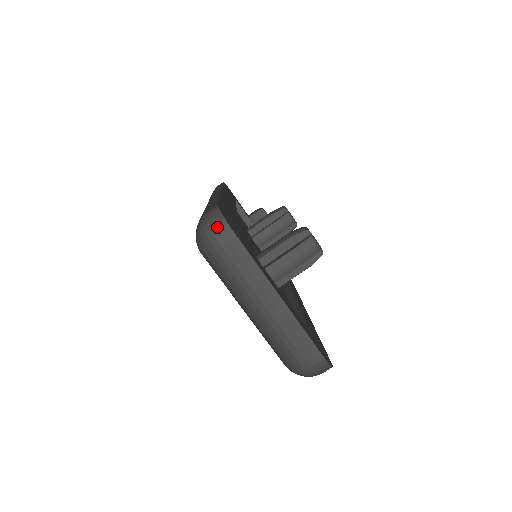
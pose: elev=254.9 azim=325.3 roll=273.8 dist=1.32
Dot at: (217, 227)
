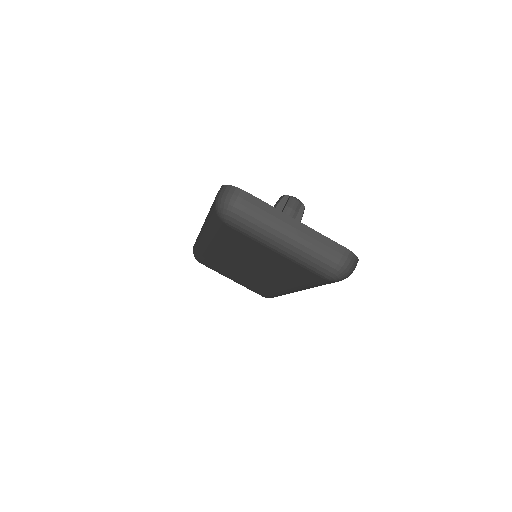
Dot at: (231, 193)
